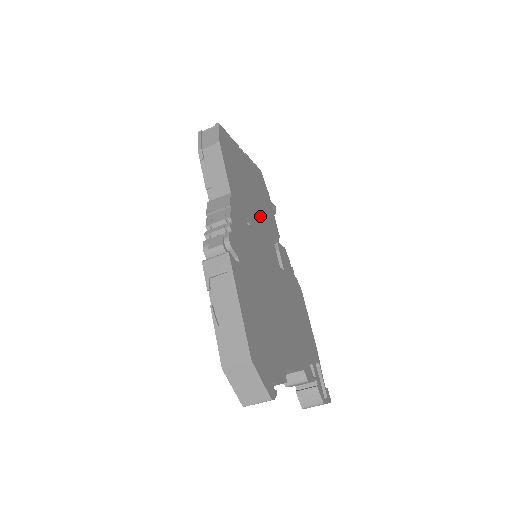
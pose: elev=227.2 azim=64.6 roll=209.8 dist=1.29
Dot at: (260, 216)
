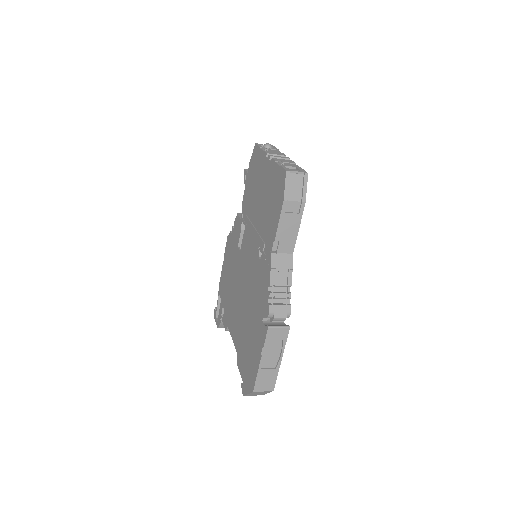
Dot at: occluded
